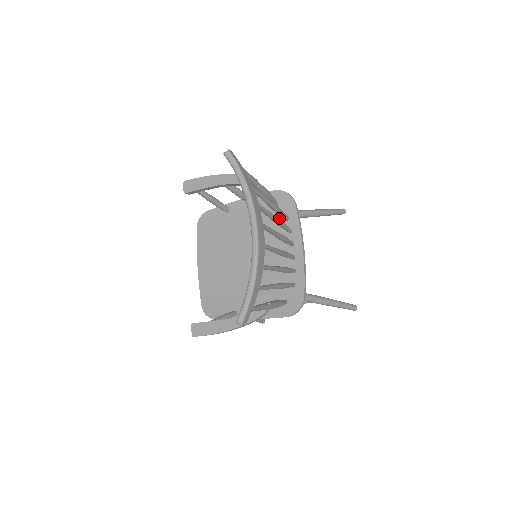
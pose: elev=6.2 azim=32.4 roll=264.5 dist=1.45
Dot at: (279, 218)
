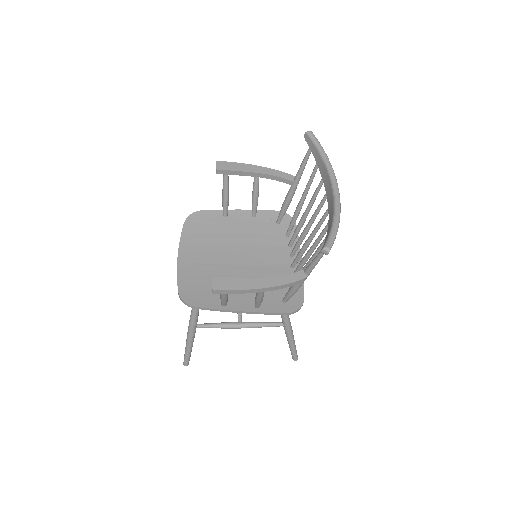
Dot at: (280, 233)
